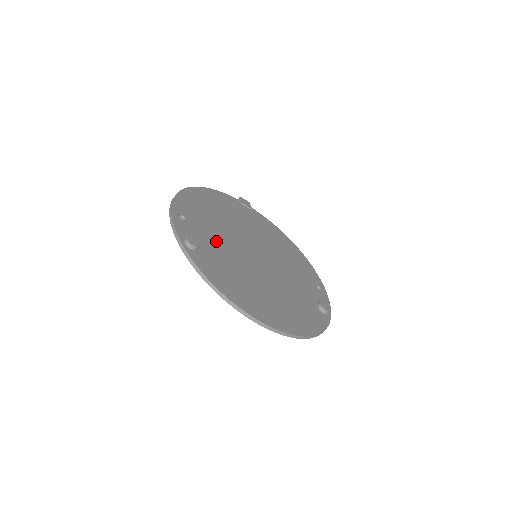
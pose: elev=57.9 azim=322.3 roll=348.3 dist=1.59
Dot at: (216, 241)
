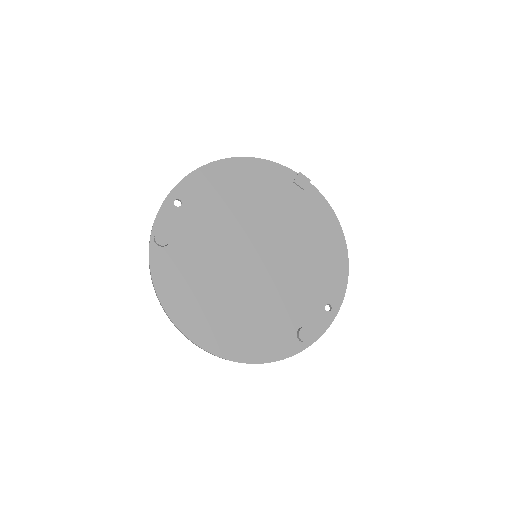
Dot at: (204, 235)
